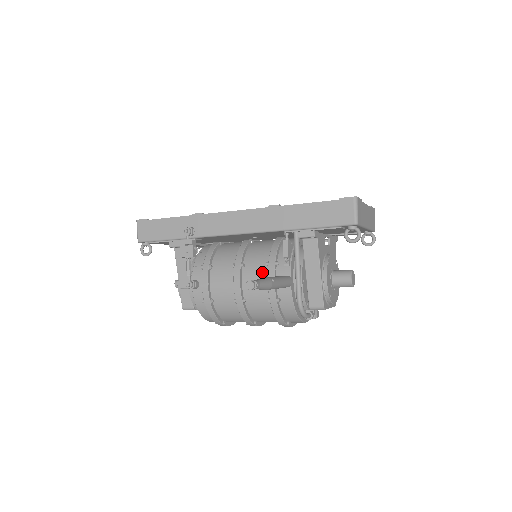
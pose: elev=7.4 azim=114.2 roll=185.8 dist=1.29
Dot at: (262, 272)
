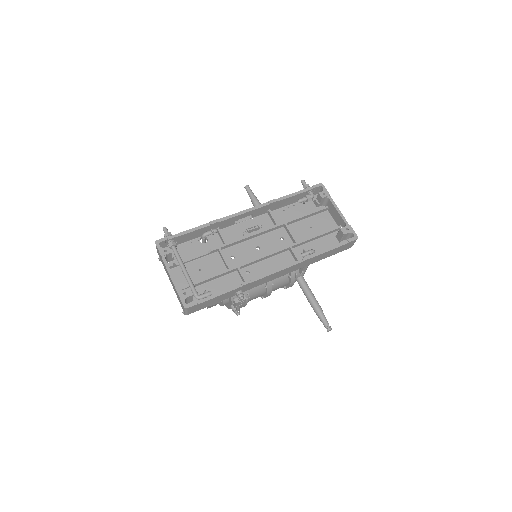
Dot at: (285, 281)
